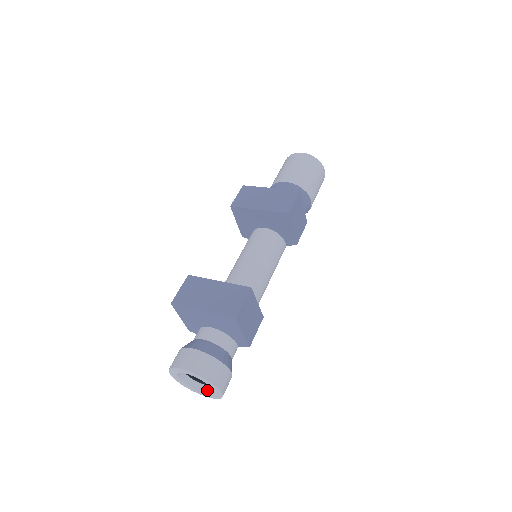
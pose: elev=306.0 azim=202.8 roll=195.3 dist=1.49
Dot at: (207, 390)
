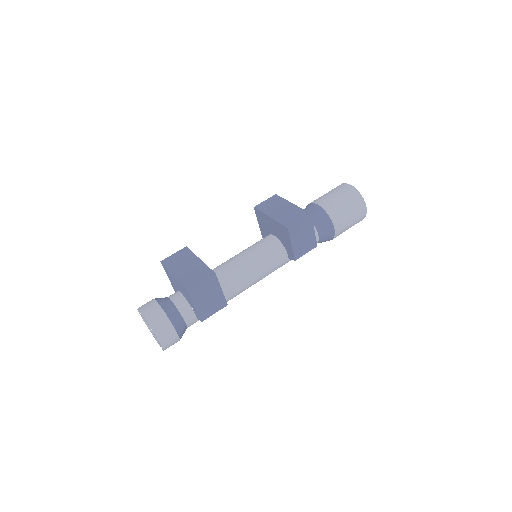
Dot at: occluded
